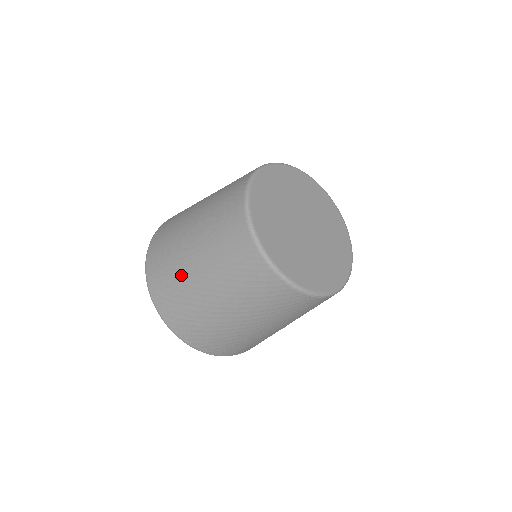
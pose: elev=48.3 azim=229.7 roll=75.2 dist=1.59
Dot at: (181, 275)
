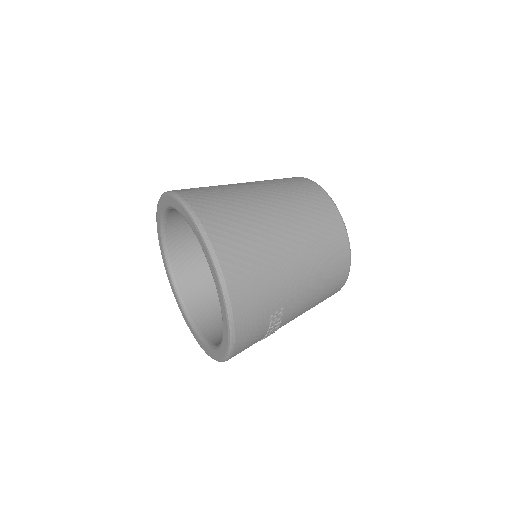
Dot at: (226, 187)
